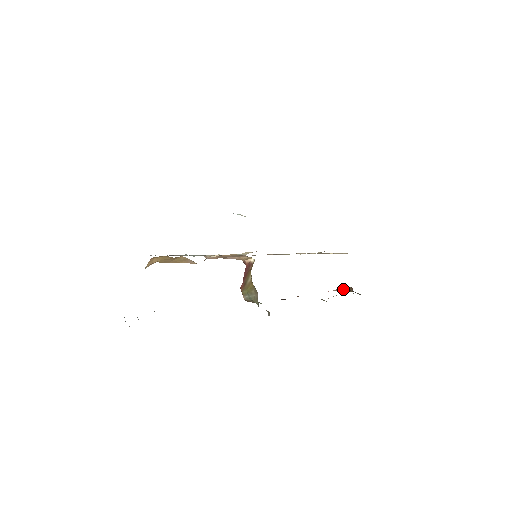
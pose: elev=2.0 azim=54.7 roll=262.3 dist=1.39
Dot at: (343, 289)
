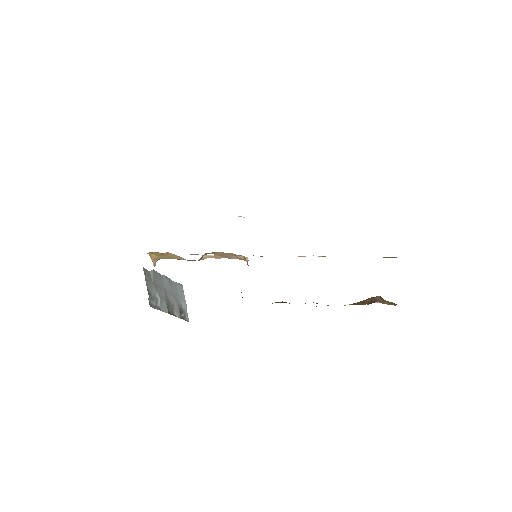
Dot at: (383, 300)
